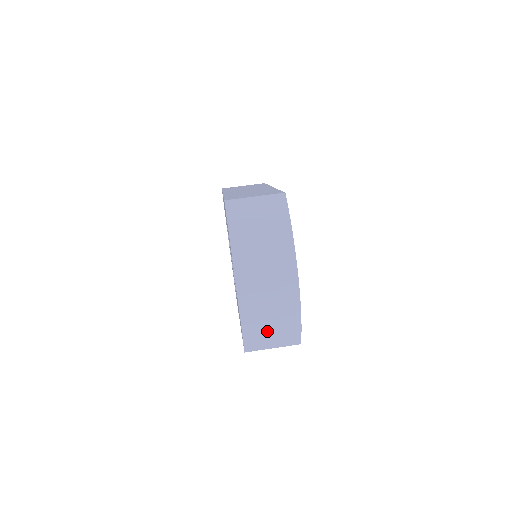
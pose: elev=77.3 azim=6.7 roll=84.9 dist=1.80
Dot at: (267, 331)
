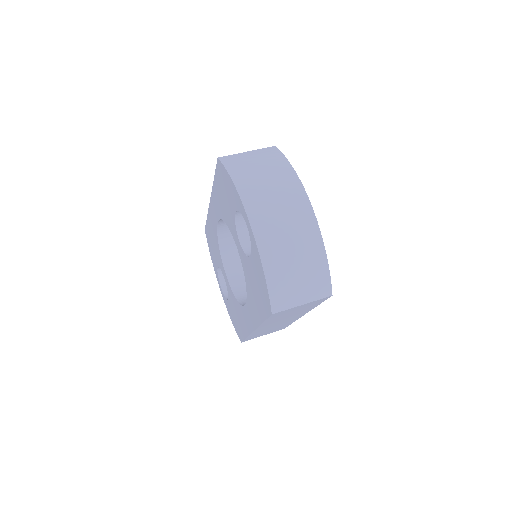
Dot at: (292, 273)
